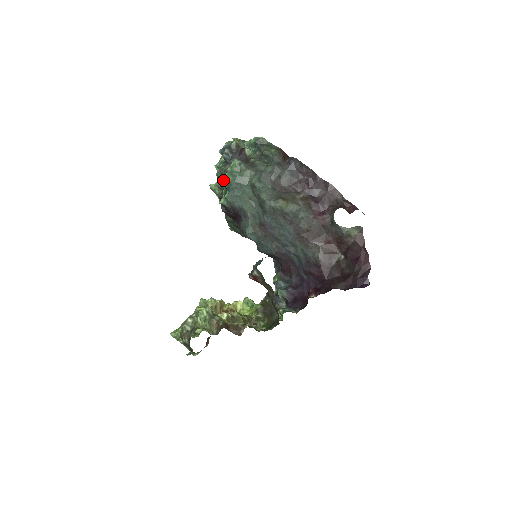
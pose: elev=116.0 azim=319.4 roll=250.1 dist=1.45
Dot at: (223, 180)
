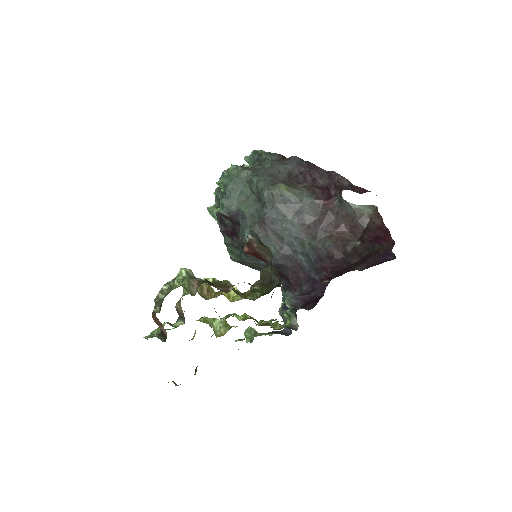
Dot at: (219, 185)
